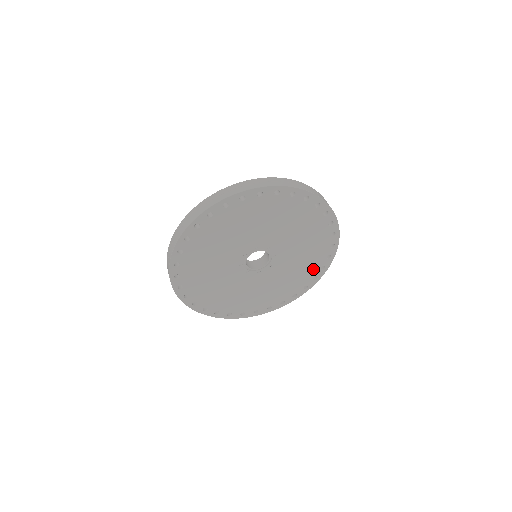
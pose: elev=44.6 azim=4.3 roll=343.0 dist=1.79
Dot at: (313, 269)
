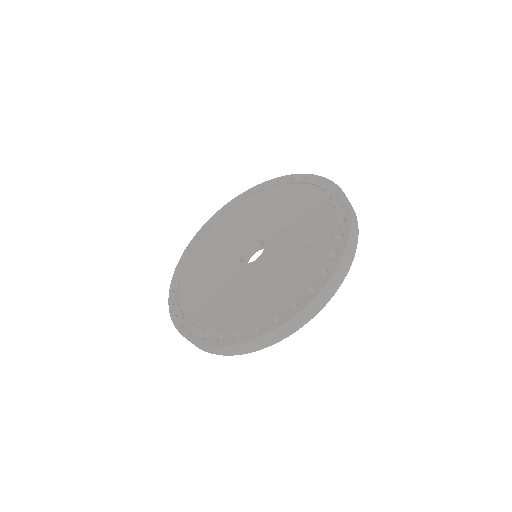
Dot at: occluded
